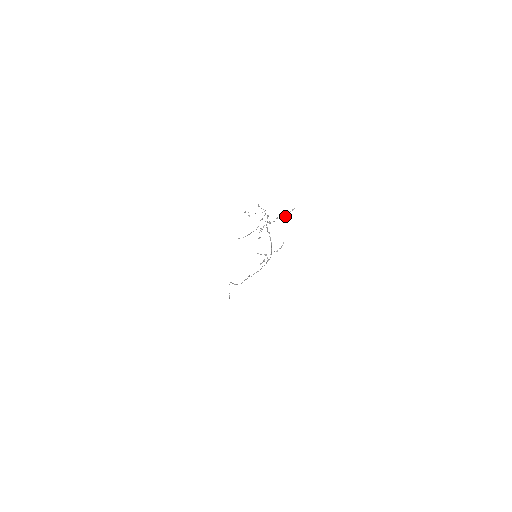
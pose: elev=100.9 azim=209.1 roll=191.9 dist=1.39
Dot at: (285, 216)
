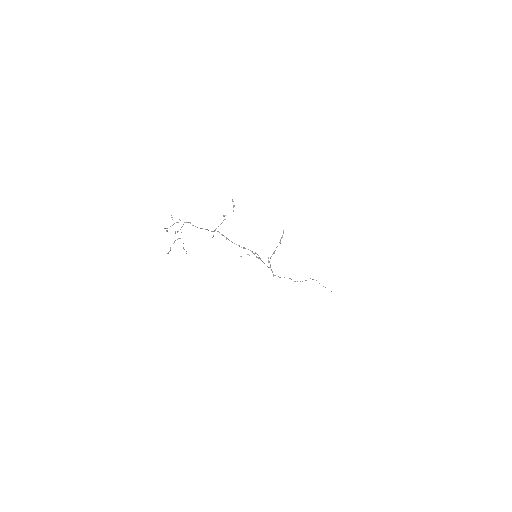
Dot at: occluded
